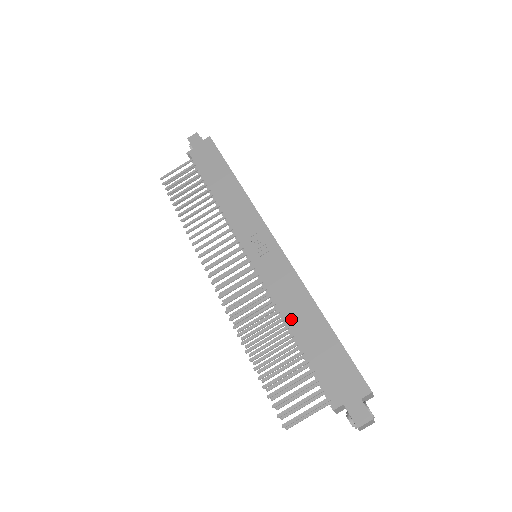
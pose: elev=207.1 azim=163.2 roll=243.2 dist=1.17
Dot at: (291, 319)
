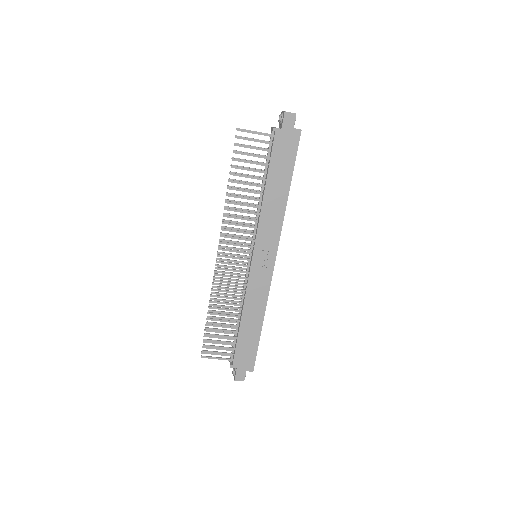
Dot at: (245, 315)
